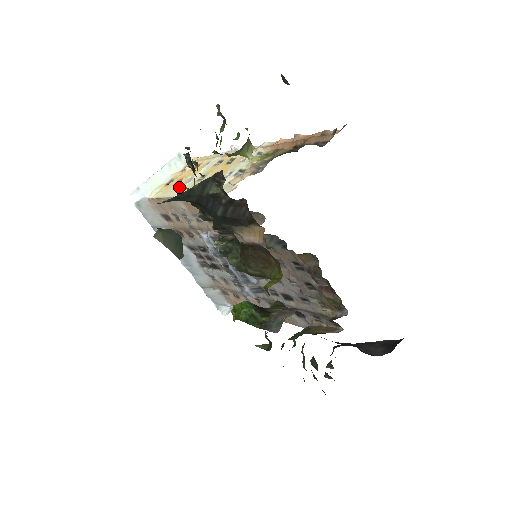
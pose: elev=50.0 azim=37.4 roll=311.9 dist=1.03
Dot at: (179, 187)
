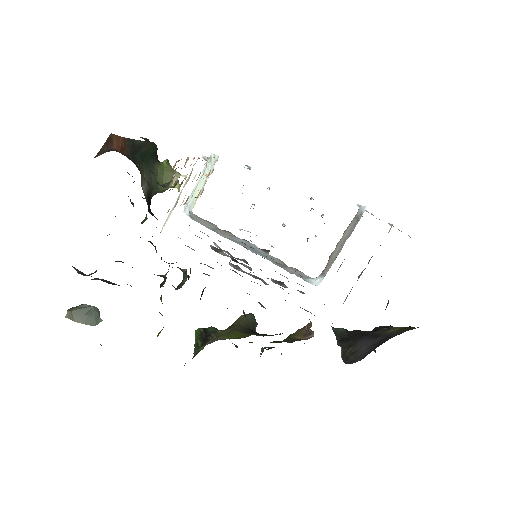
Dot at: occluded
